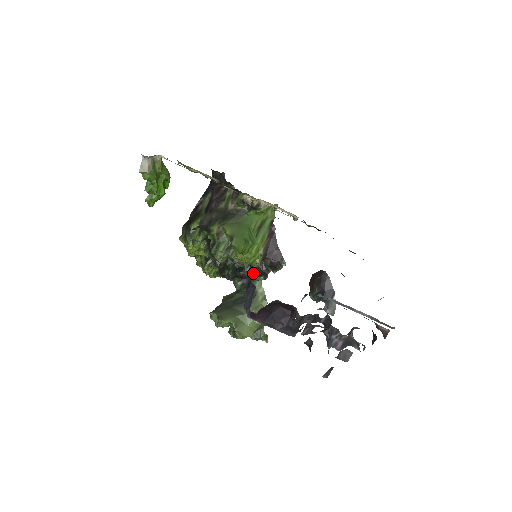
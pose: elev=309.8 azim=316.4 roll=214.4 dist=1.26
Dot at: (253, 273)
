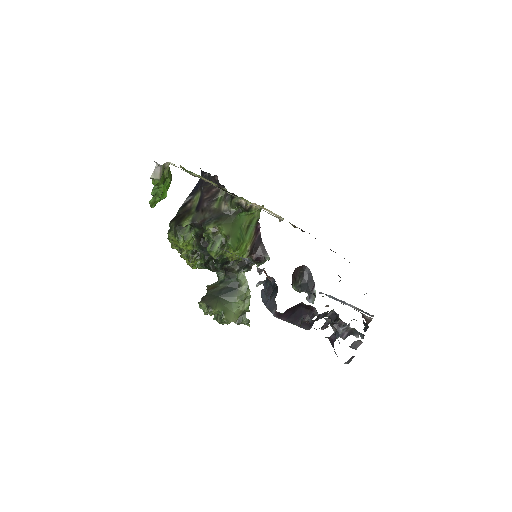
Dot at: (238, 266)
